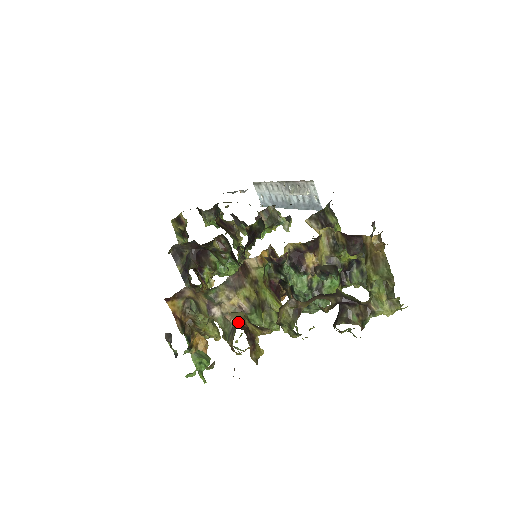
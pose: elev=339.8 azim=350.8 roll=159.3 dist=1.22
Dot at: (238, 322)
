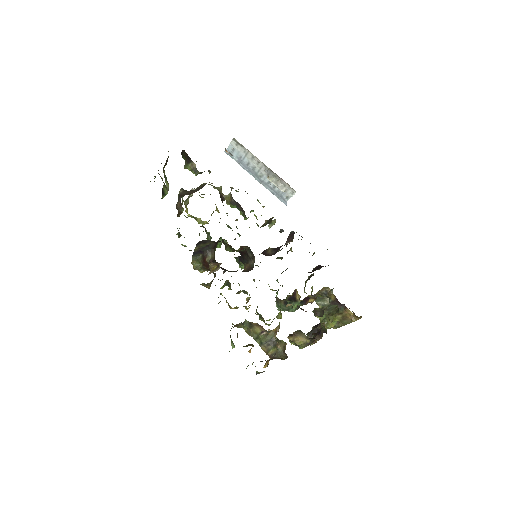
Dot at: (283, 349)
